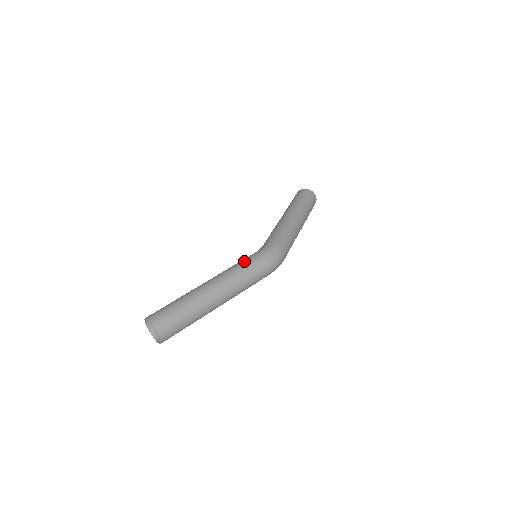
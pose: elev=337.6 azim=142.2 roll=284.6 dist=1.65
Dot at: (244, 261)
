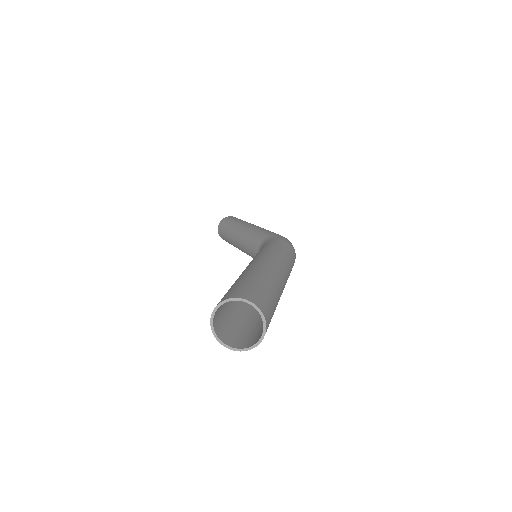
Dot at: (271, 244)
